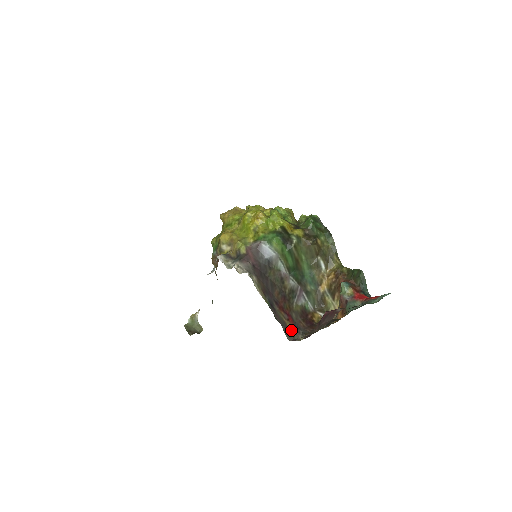
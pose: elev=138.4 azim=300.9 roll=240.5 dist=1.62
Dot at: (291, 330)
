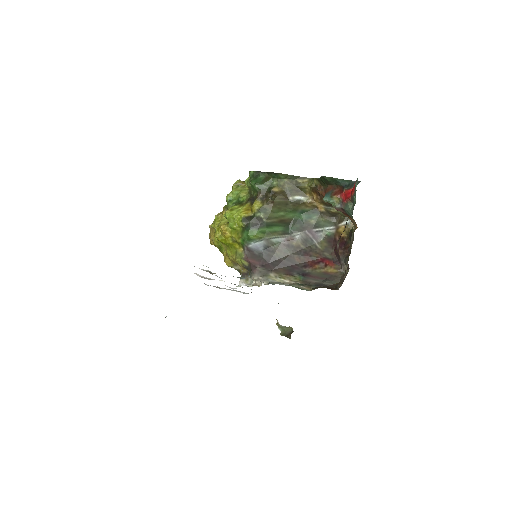
Dot at: (335, 272)
